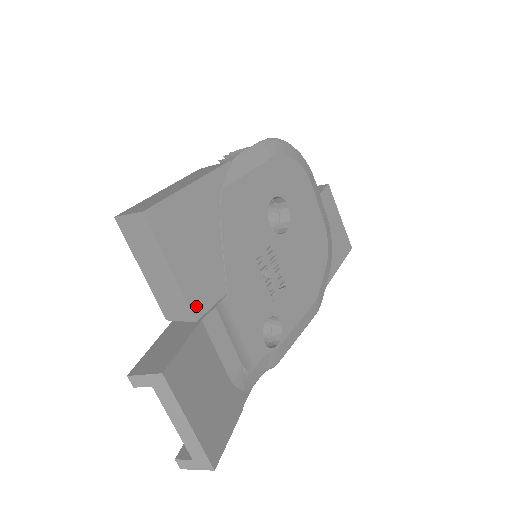
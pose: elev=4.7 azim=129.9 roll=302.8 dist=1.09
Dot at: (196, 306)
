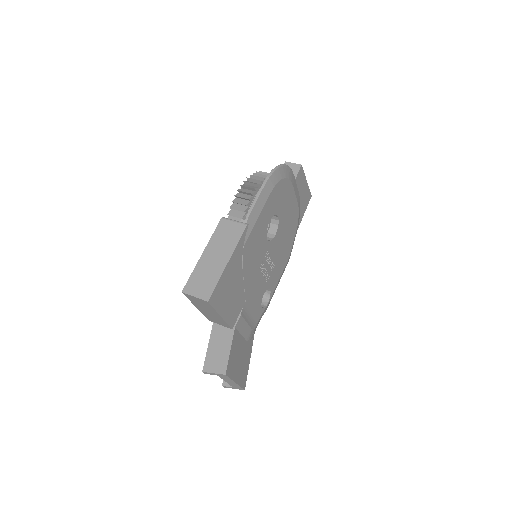
Dot at: (232, 322)
